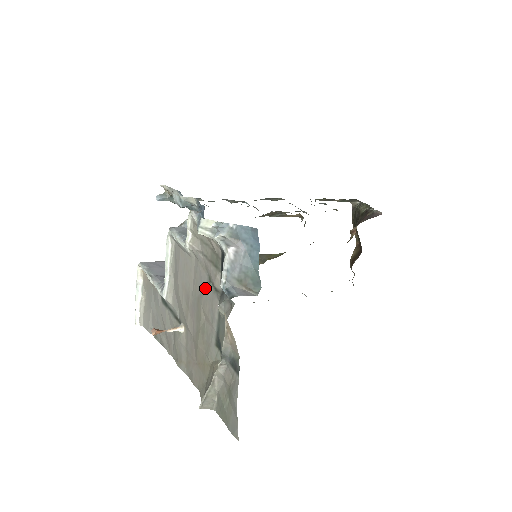
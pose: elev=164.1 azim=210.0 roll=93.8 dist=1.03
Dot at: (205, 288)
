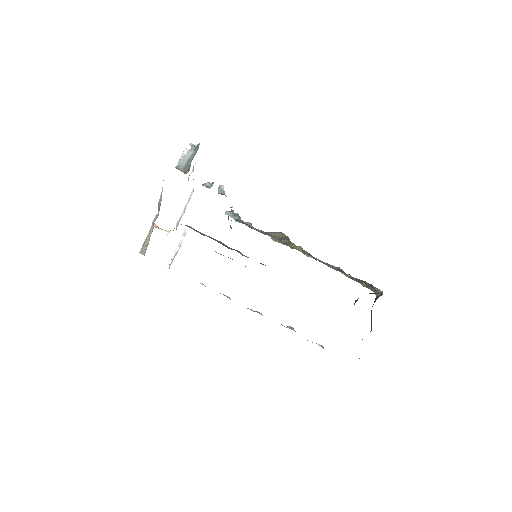
Dot at: occluded
